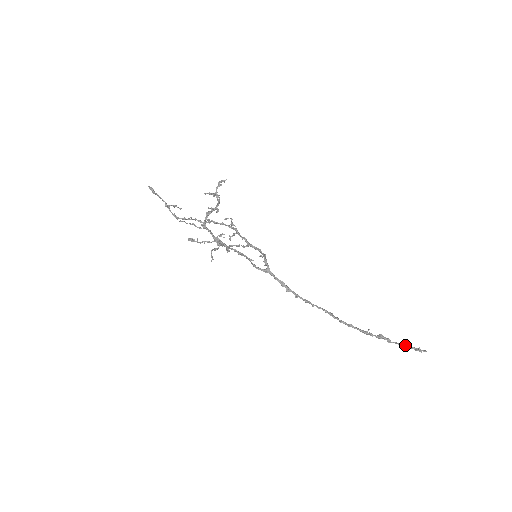
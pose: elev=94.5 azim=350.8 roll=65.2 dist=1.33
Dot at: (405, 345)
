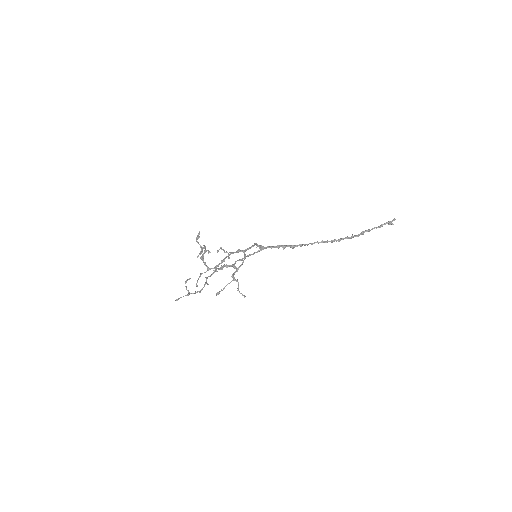
Dot at: occluded
